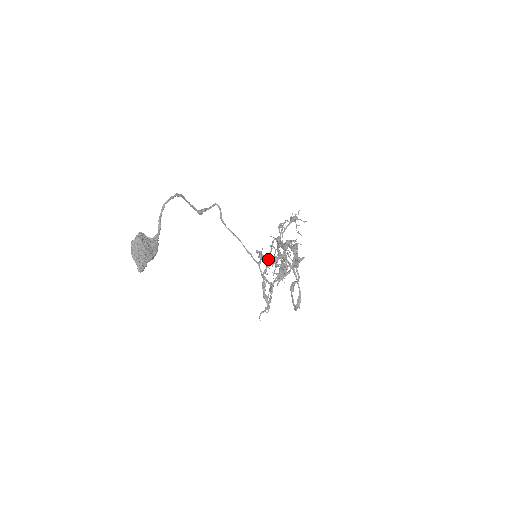
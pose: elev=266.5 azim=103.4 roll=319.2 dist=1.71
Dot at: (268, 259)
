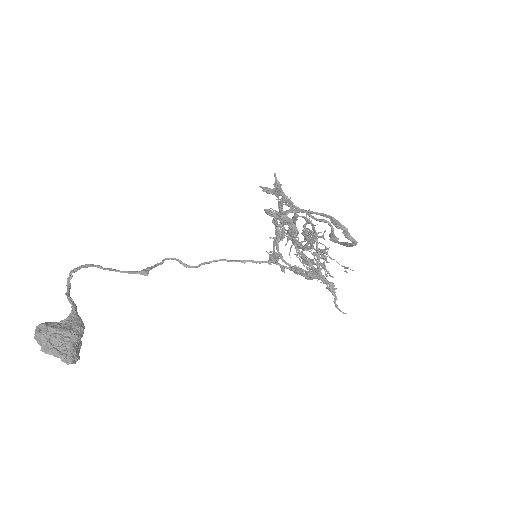
Dot at: occluded
